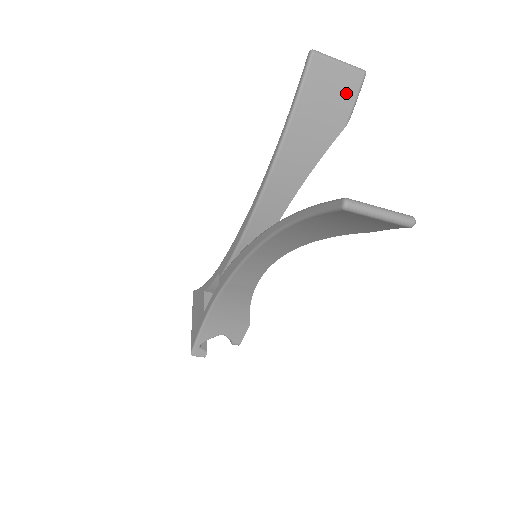
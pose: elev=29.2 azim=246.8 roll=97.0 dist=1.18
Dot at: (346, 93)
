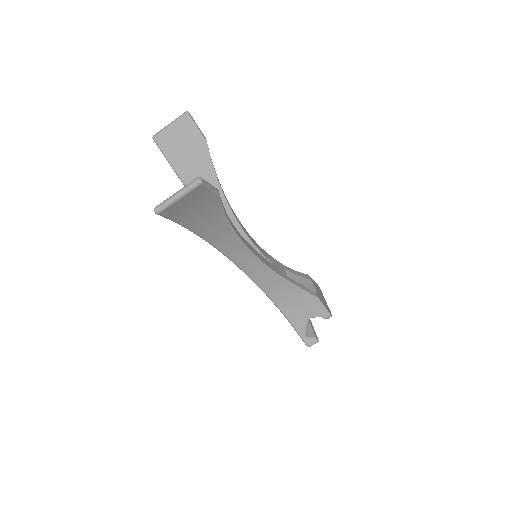
Dot at: (188, 133)
